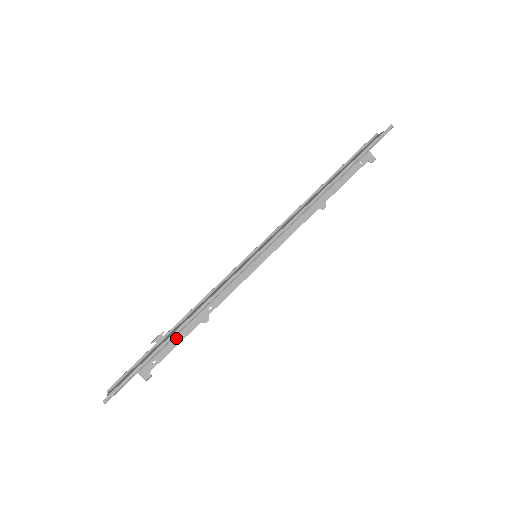
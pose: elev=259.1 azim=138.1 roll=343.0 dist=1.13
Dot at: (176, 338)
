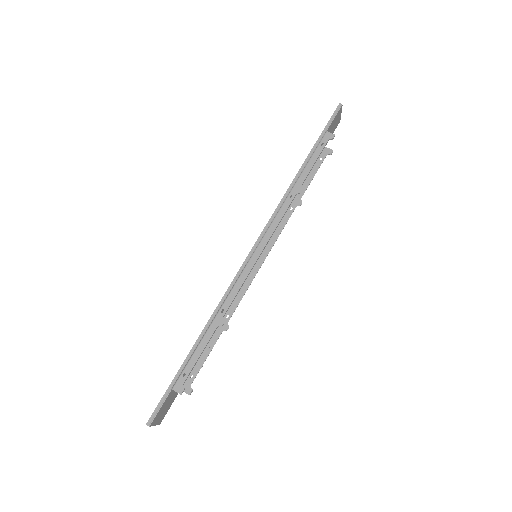
Dot at: (198, 347)
